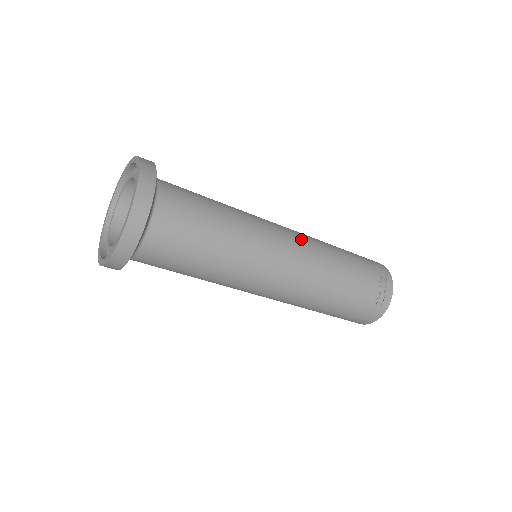
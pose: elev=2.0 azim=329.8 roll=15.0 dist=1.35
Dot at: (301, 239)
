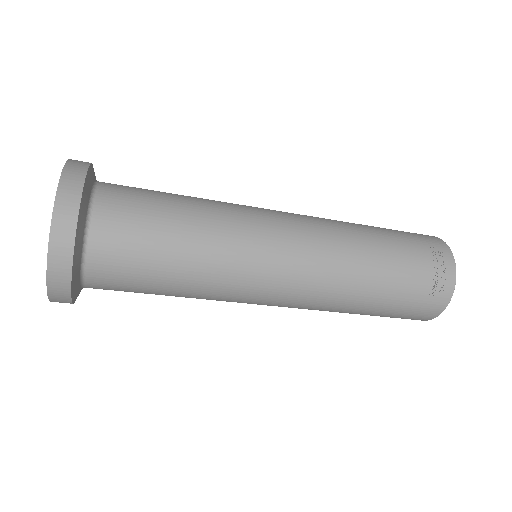
Dot at: (308, 222)
